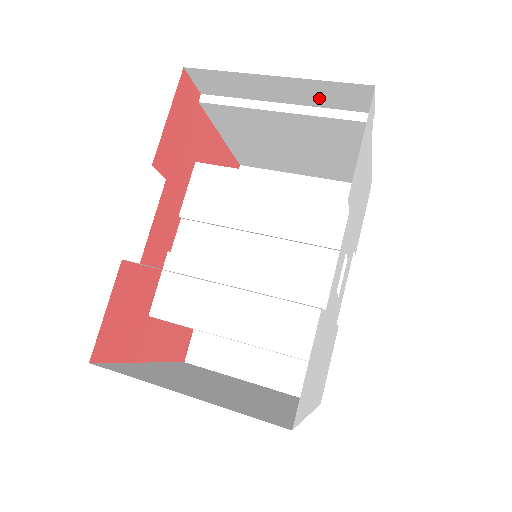
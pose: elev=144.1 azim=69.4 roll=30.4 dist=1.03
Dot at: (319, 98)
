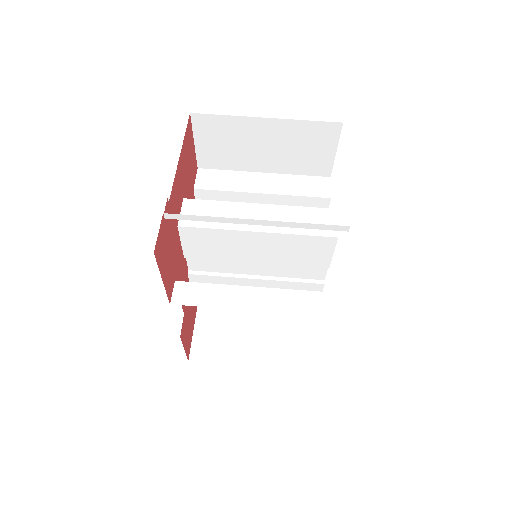
Dot at: occluded
